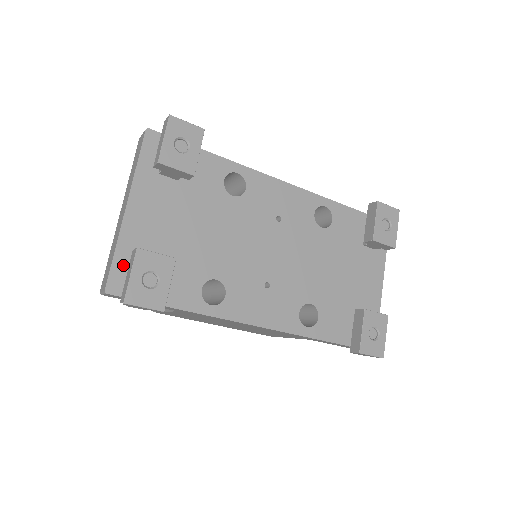
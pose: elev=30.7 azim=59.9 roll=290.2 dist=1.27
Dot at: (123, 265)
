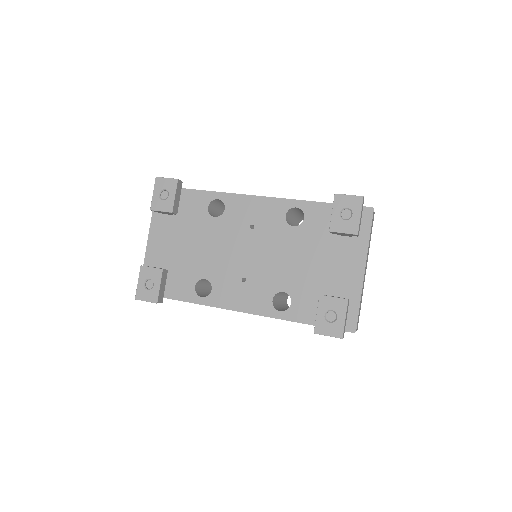
Dot at: occluded
